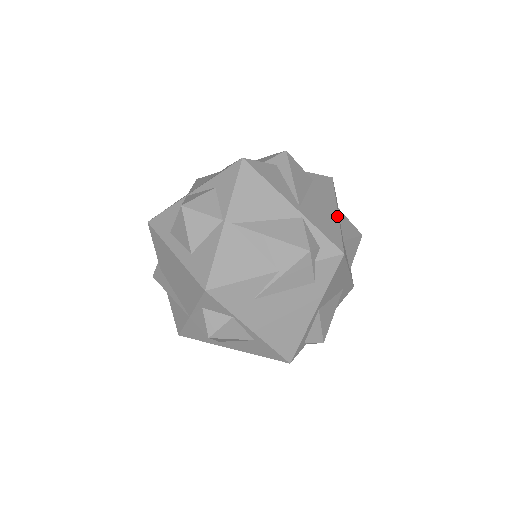
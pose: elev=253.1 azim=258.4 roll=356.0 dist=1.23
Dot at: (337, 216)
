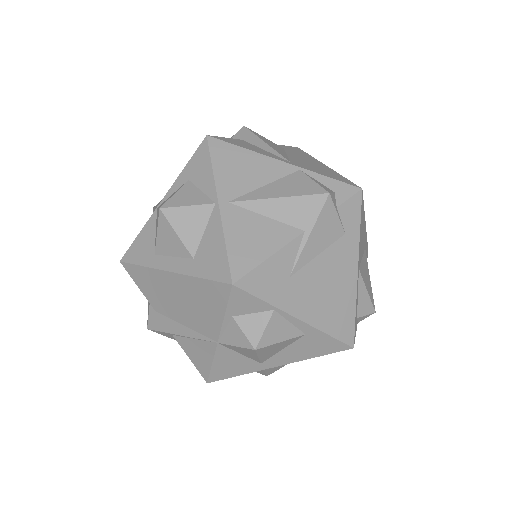
Dot at: (328, 167)
